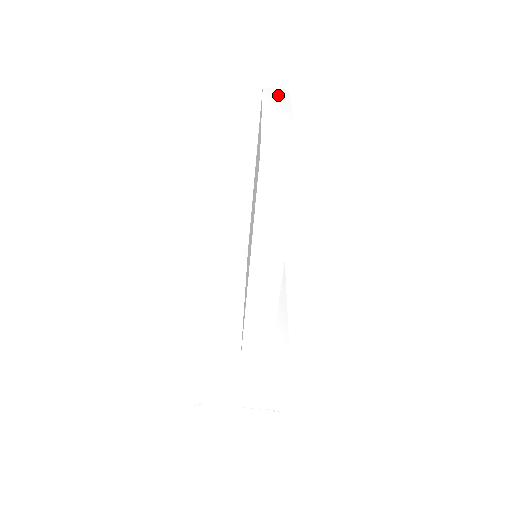
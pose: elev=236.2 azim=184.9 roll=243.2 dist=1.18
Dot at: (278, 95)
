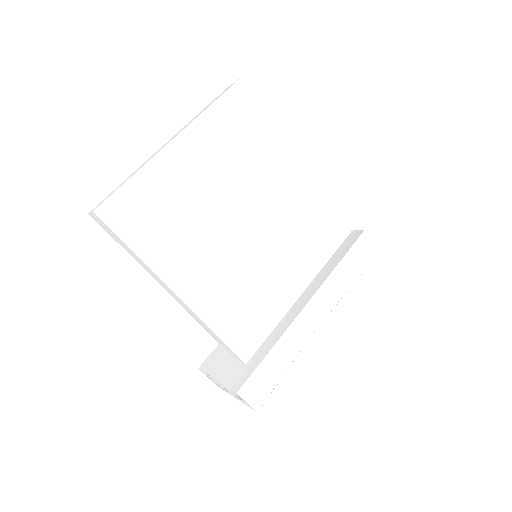
Dot at: (216, 98)
